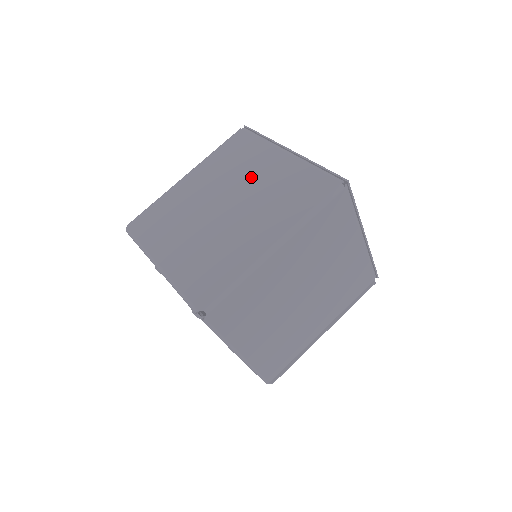
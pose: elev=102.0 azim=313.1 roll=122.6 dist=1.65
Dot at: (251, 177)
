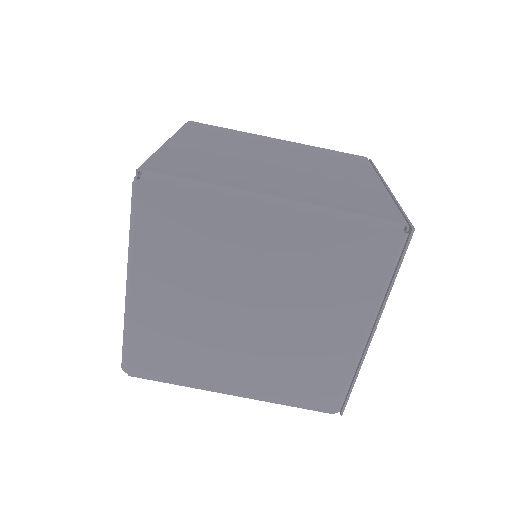
Dot at: (309, 316)
